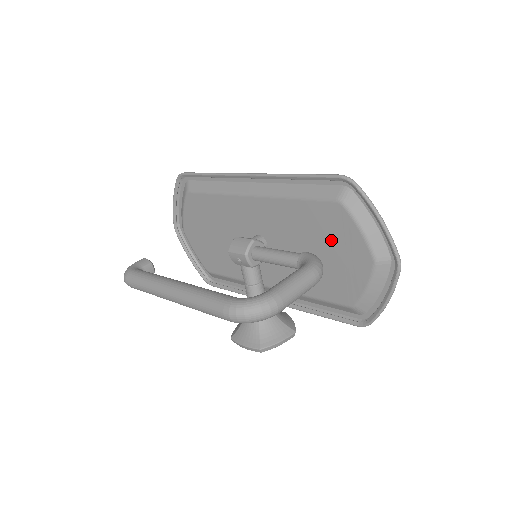
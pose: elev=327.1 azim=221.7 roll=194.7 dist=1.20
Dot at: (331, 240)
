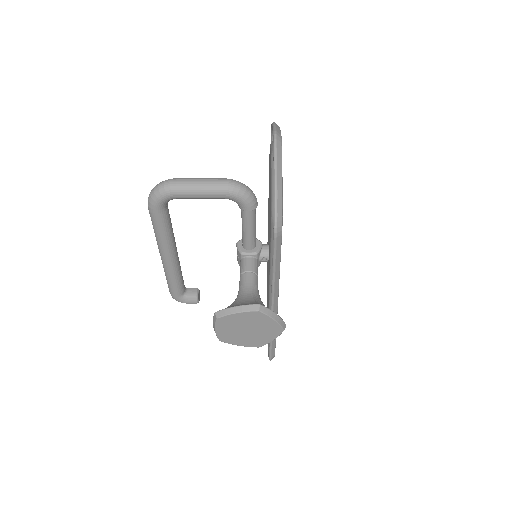
Dot at: occluded
